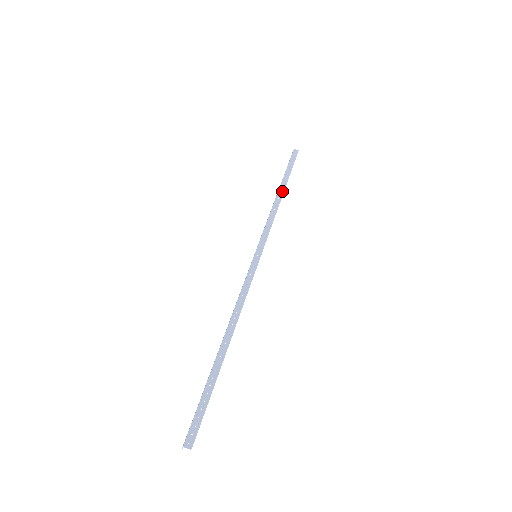
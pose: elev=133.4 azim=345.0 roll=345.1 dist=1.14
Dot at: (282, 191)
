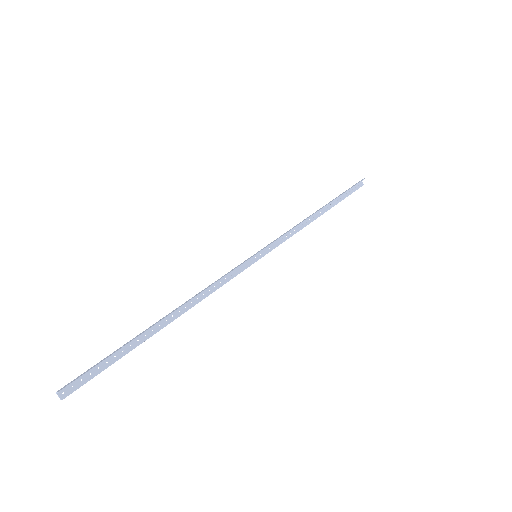
Dot at: (322, 208)
